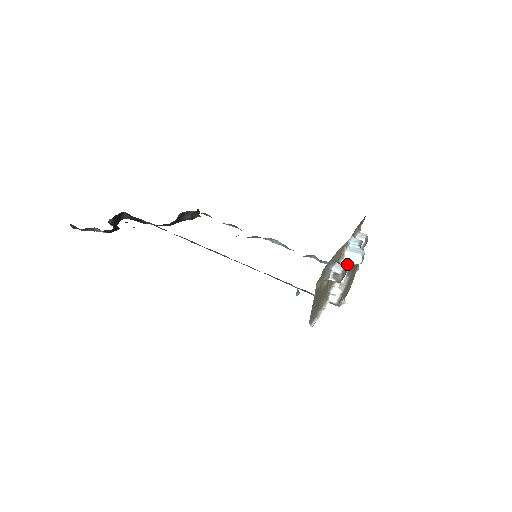
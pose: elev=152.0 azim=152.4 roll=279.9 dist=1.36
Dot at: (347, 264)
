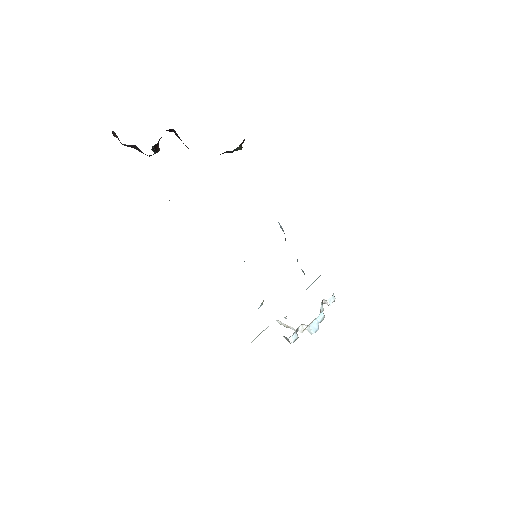
Dot at: (302, 330)
